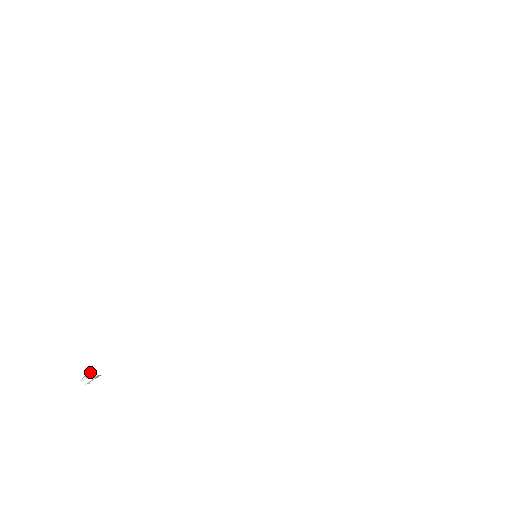
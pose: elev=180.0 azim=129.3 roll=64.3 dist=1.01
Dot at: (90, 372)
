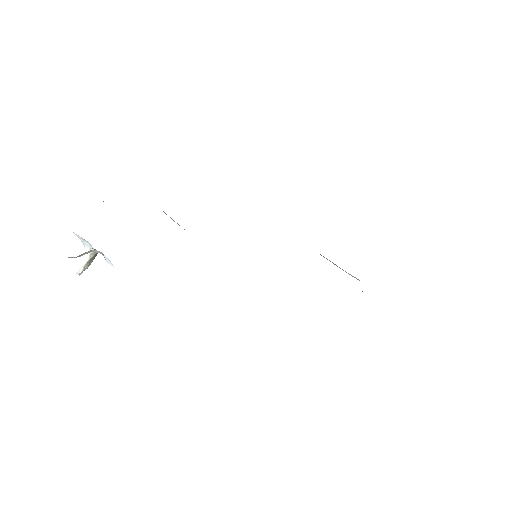
Dot at: (87, 248)
